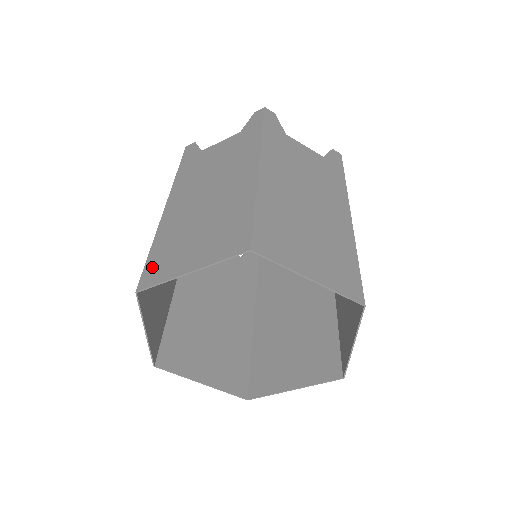
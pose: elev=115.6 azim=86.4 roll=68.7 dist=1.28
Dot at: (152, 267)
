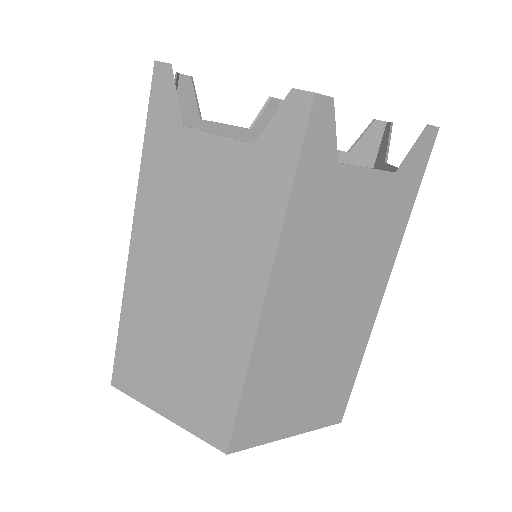
Dot at: (124, 364)
